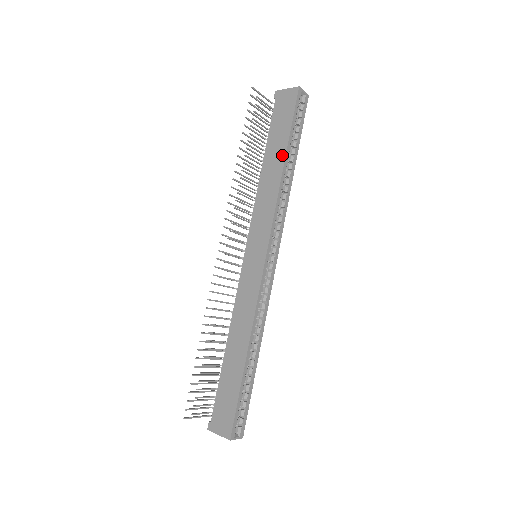
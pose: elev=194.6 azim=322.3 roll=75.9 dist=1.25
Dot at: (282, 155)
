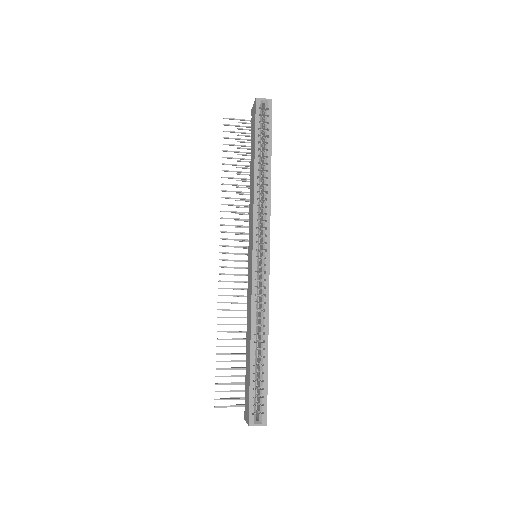
Dot at: (253, 162)
